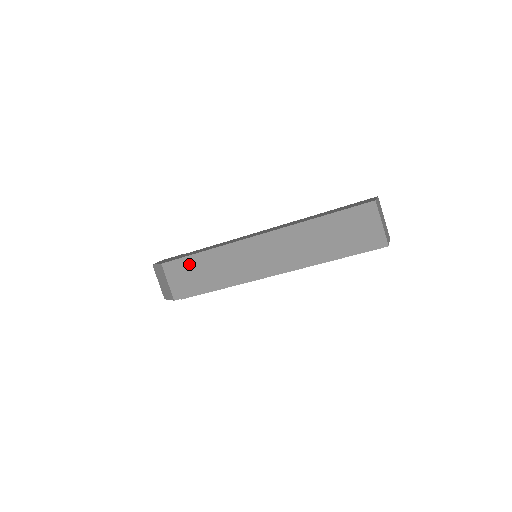
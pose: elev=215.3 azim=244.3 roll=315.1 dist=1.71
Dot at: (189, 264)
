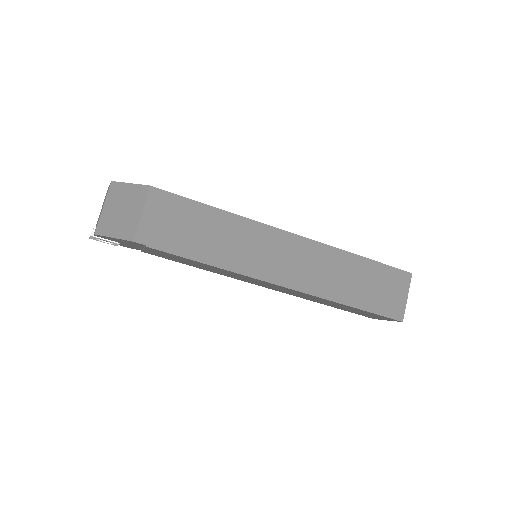
Dot at: (190, 211)
